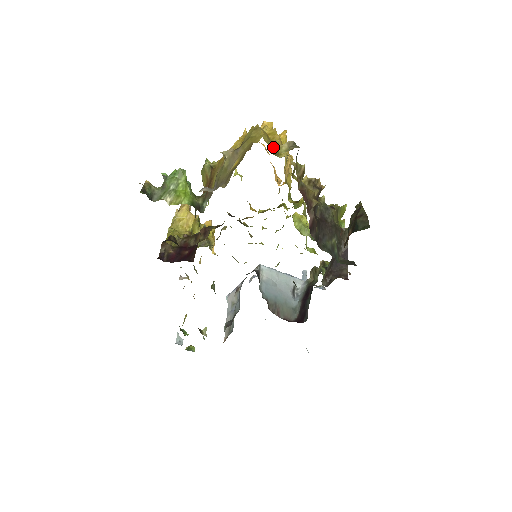
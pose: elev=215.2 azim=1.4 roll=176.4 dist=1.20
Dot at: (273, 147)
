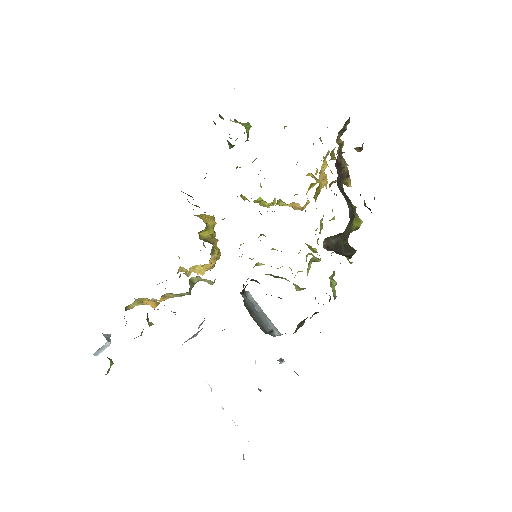
Dot at: occluded
